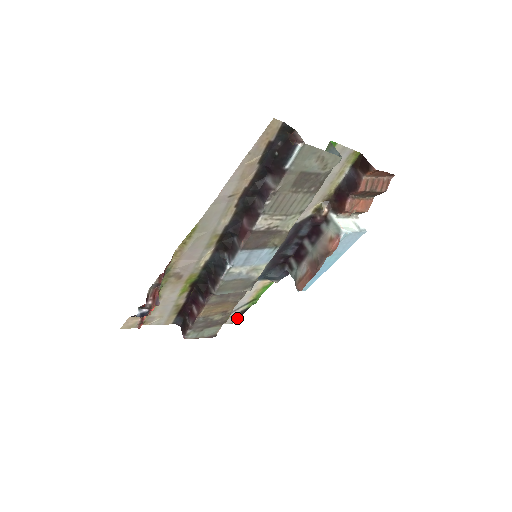
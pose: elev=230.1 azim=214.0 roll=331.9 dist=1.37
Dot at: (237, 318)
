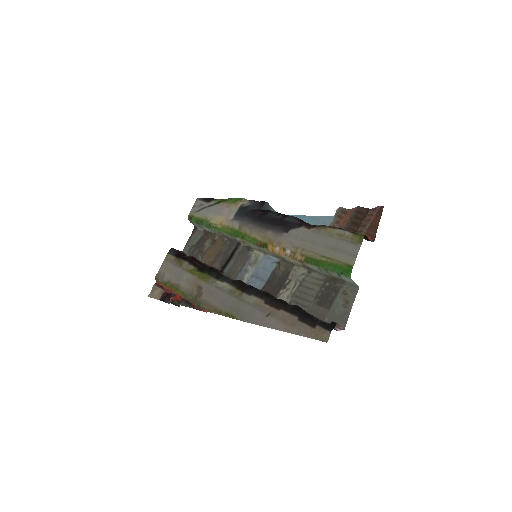
Dot at: (202, 198)
